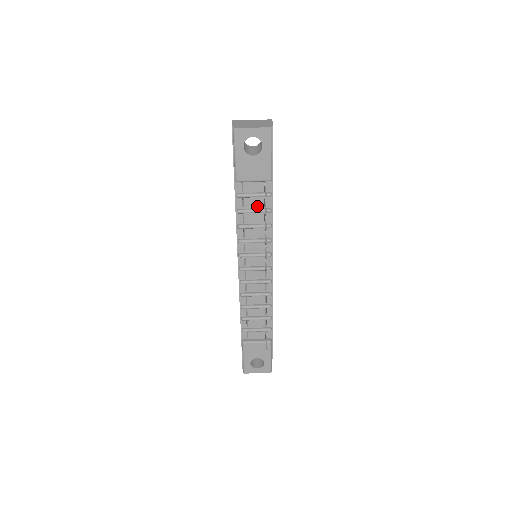
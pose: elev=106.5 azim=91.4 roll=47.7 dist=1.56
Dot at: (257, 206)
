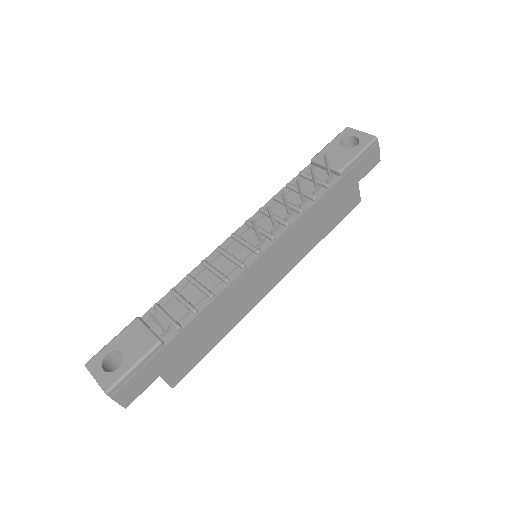
Dot at: (307, 191)
